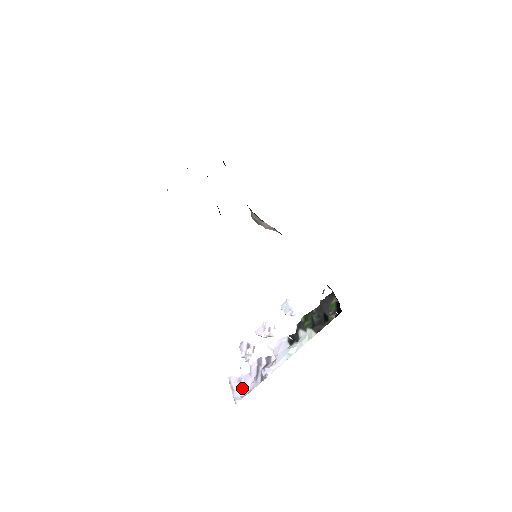
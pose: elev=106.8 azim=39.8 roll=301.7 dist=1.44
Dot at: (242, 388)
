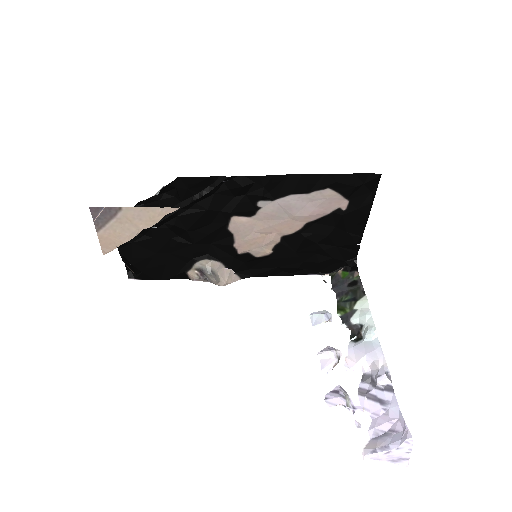
Dot at: (390, 433)
